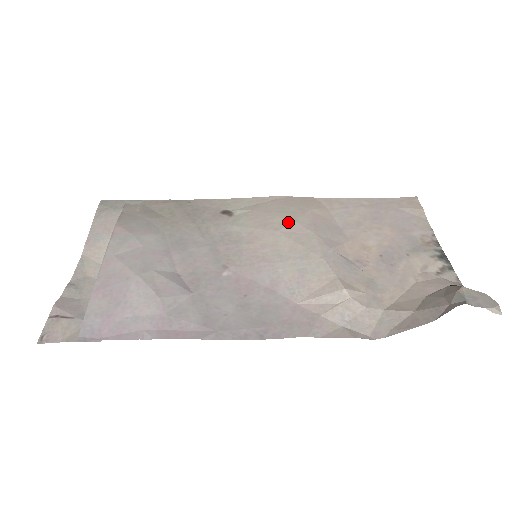
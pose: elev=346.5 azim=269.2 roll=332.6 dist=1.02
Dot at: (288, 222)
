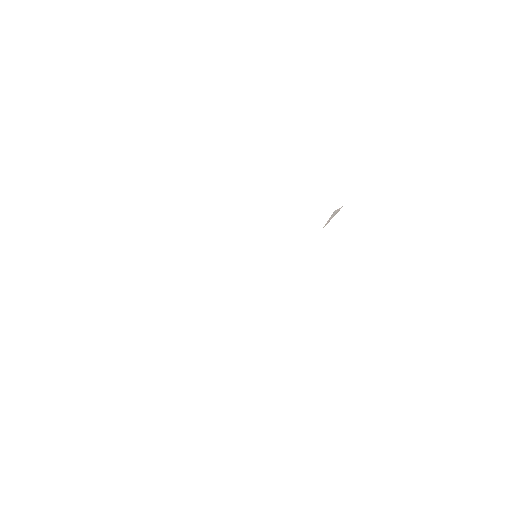
Dot at: occluded
